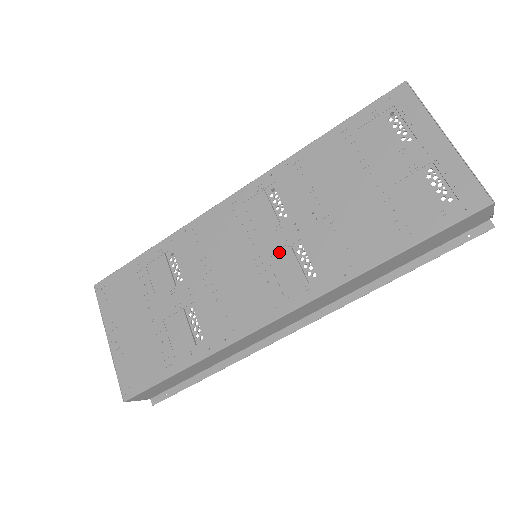
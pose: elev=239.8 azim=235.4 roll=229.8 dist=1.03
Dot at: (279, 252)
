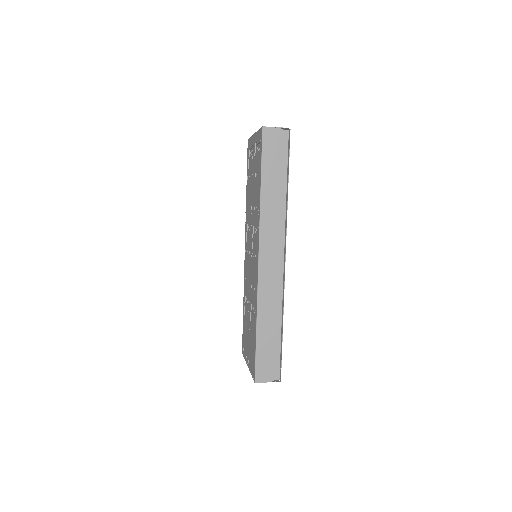
Dot at: (253, 242)
